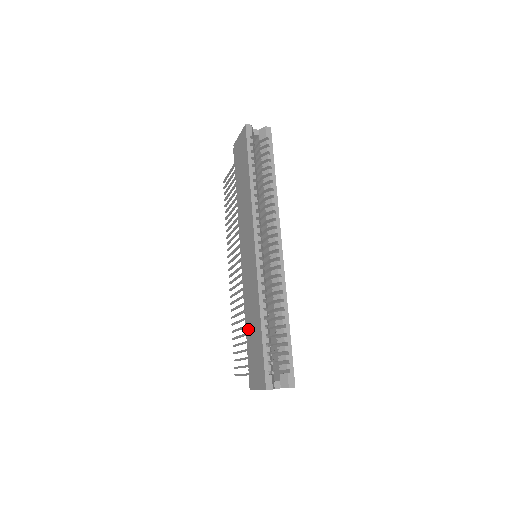
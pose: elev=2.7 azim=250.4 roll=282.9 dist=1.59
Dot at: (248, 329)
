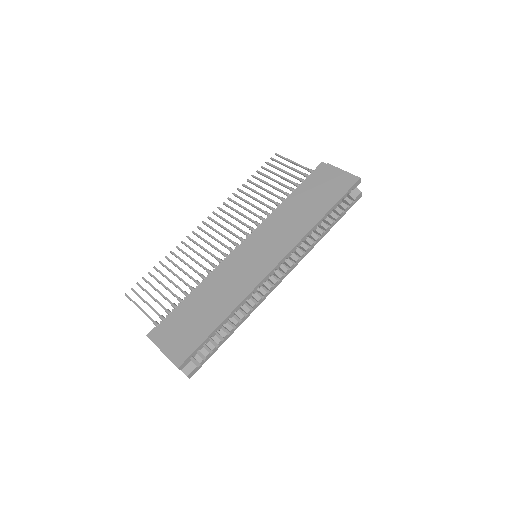
Dot at: (198, 300)
